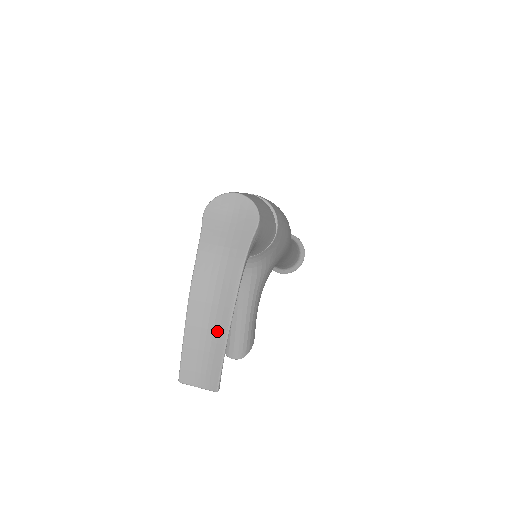
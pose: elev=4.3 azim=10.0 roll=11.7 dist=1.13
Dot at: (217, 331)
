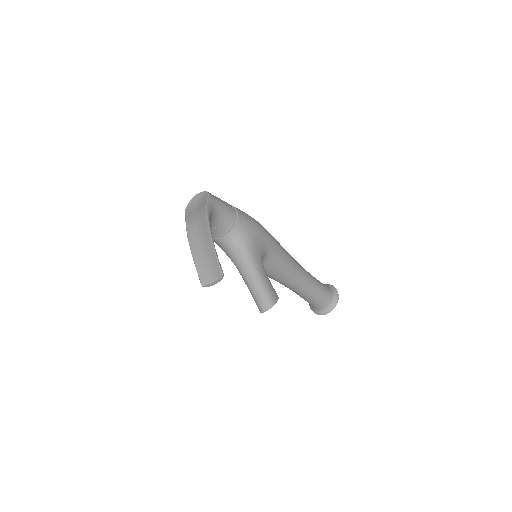
Dot at: (208, 245)
